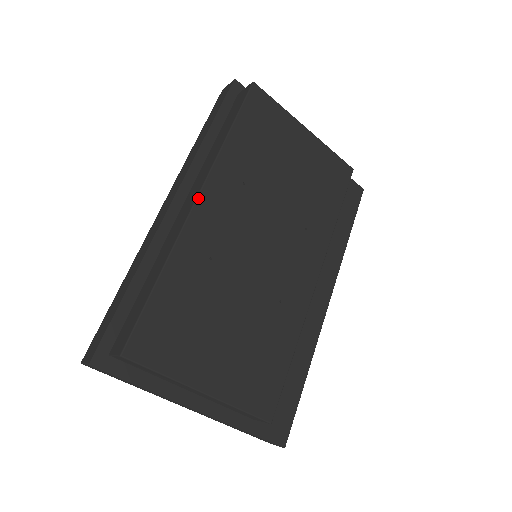
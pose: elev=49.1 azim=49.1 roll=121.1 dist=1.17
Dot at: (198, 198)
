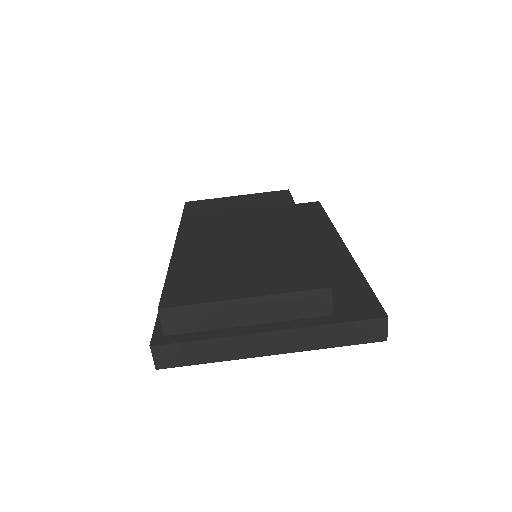
Dot at: (176, 241)
